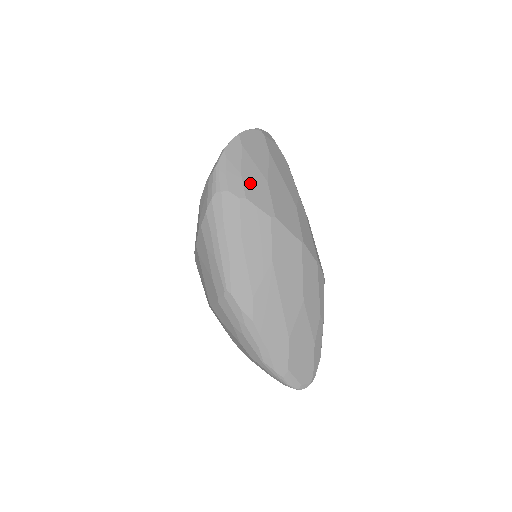
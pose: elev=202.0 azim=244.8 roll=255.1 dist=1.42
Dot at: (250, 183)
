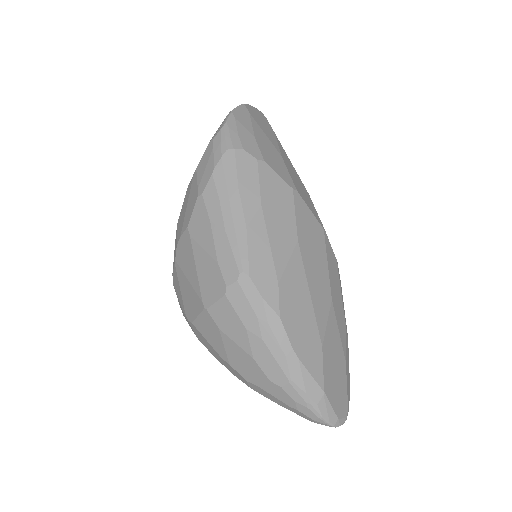
Dot at: (265, 149)
